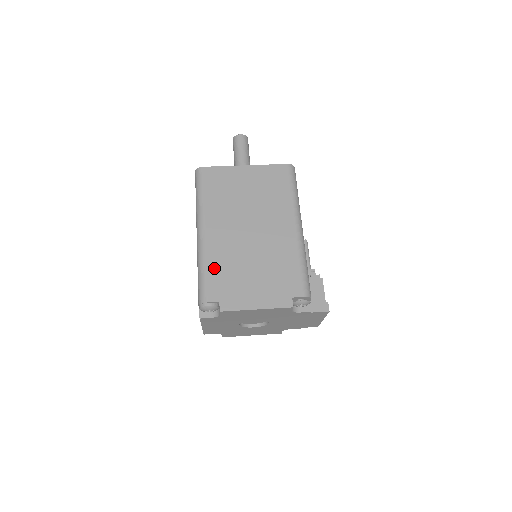
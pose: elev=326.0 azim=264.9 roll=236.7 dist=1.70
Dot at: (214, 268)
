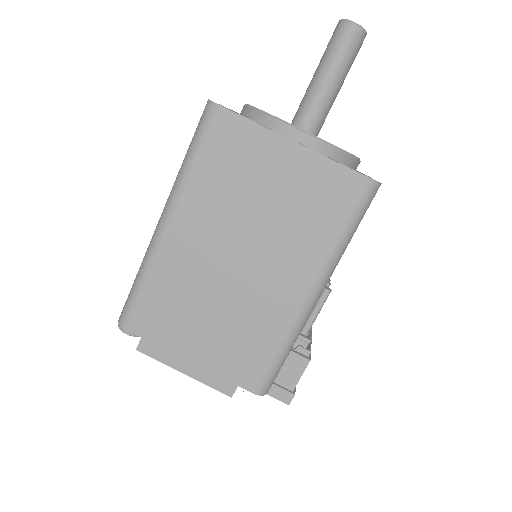
Dot at: (155, 290)
